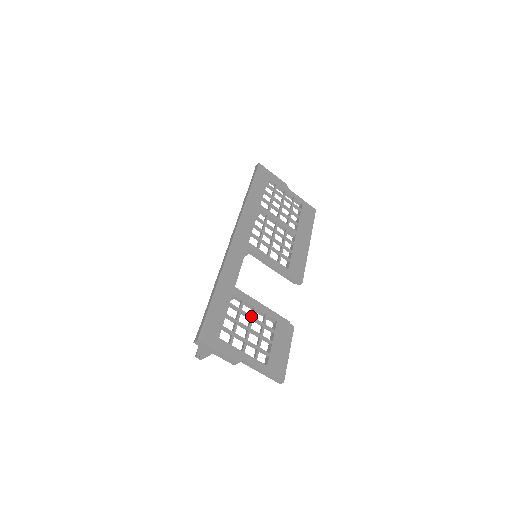
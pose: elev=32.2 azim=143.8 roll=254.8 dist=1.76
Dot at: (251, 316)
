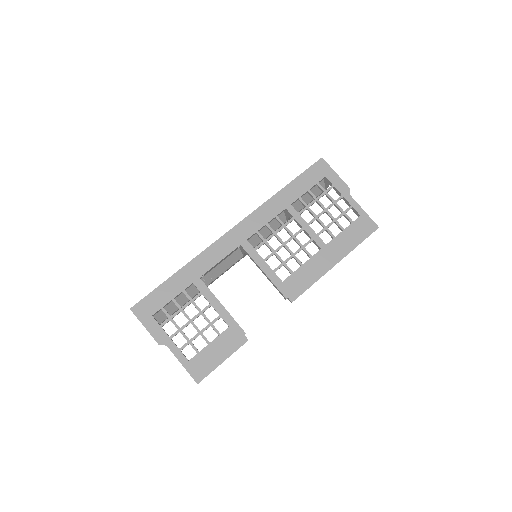
Dot at: (200, 310)
